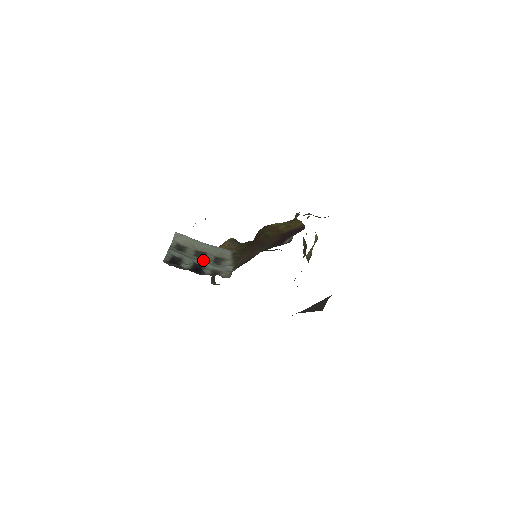
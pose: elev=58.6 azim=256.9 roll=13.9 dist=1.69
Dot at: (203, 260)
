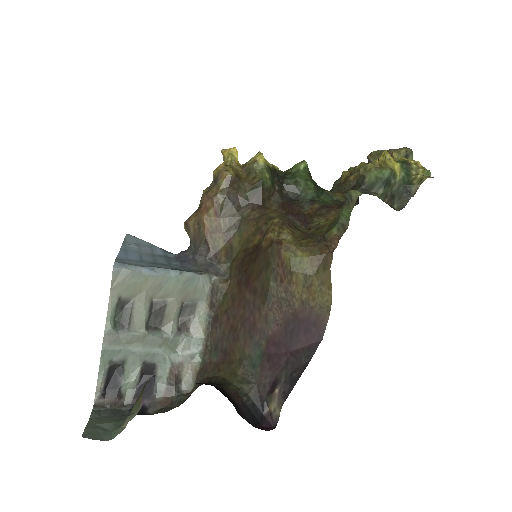
Dot at: (158, 343)
